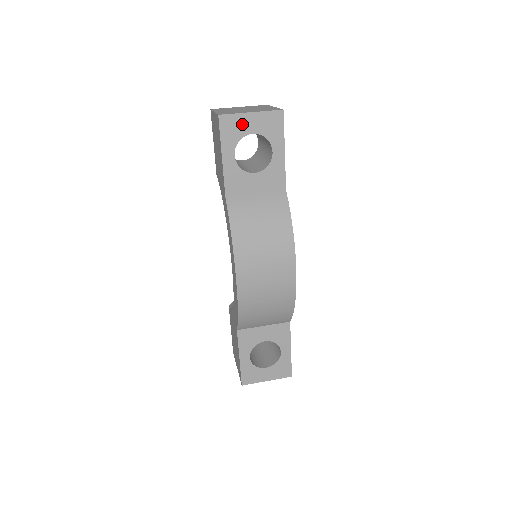
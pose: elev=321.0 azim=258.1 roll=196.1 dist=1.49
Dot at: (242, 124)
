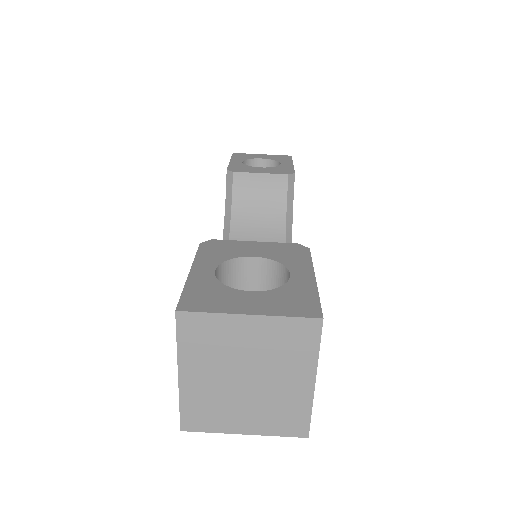
Dot at: occluded
